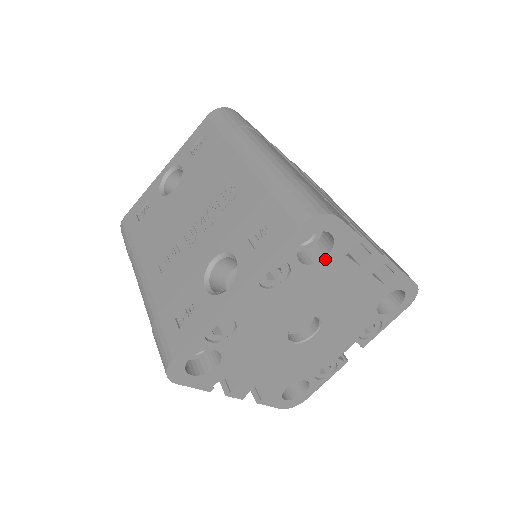
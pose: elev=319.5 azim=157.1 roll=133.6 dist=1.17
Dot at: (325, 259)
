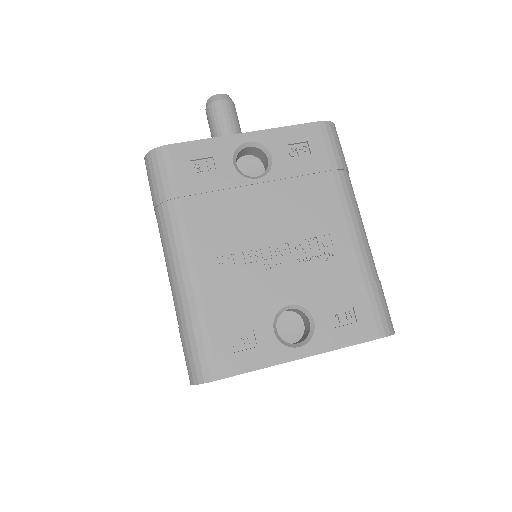
Dot at: occluded
